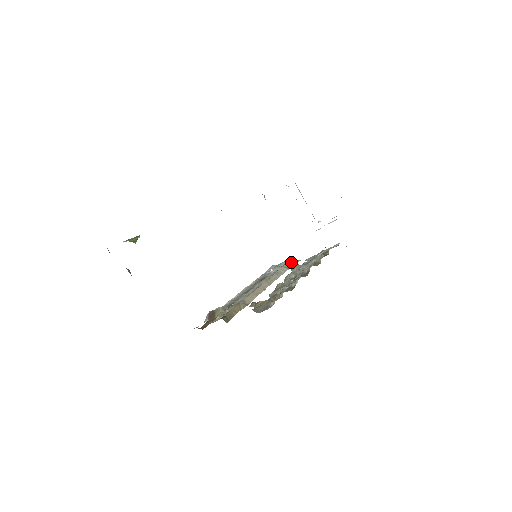
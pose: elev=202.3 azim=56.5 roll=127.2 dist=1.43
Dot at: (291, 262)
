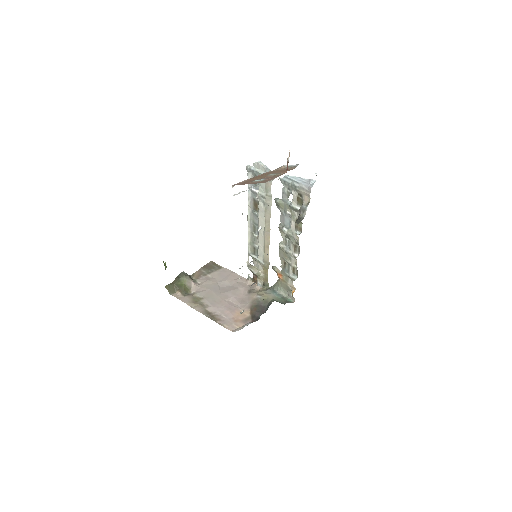
Dot at: (268, 181)
